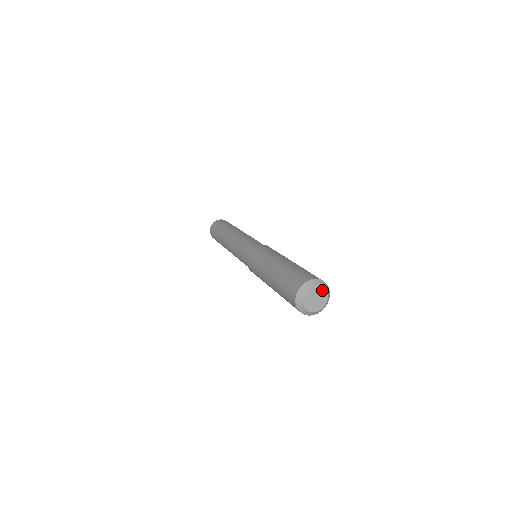
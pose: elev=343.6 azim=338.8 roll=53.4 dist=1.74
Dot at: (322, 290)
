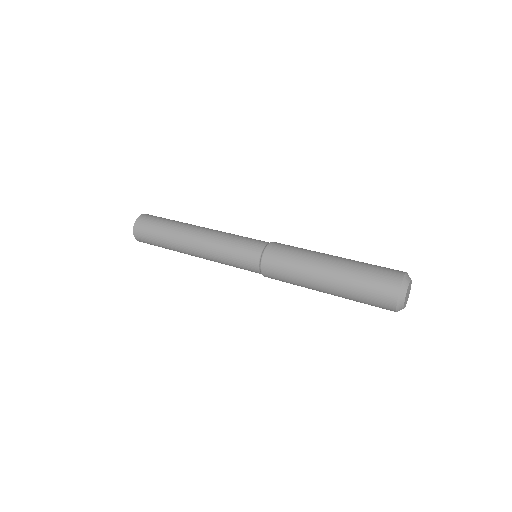
Dot at: (410, 289)
